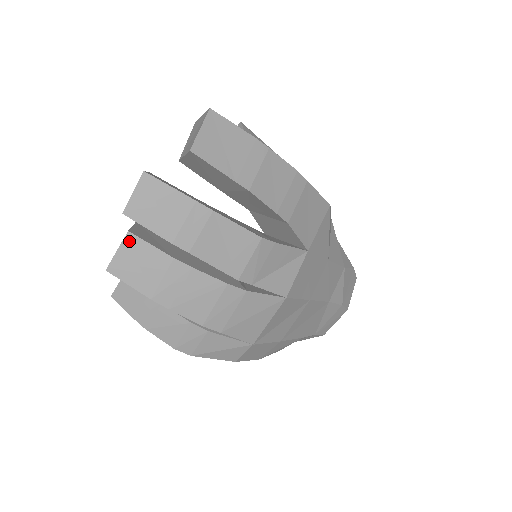
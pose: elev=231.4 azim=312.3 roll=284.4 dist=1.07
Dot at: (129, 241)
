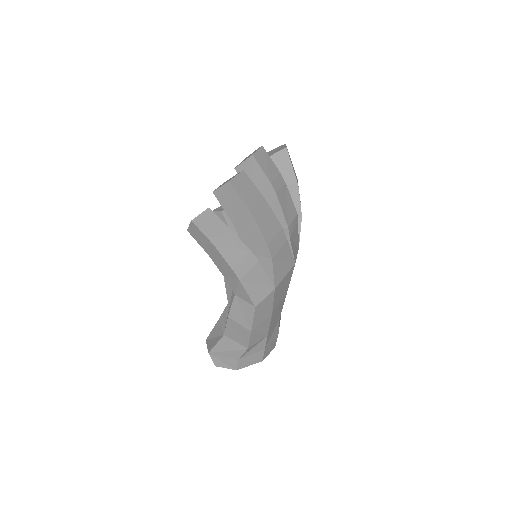
Dot at: (243, 175)
